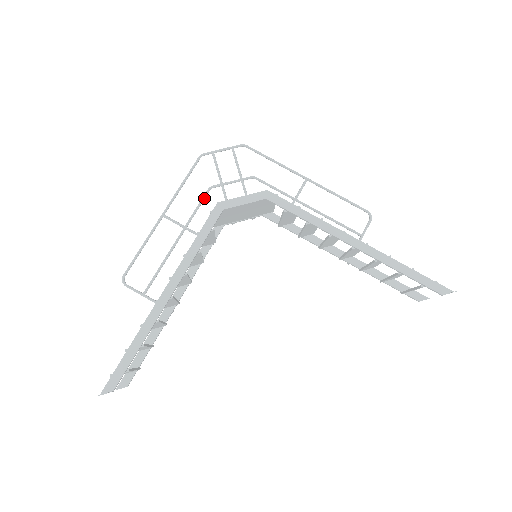
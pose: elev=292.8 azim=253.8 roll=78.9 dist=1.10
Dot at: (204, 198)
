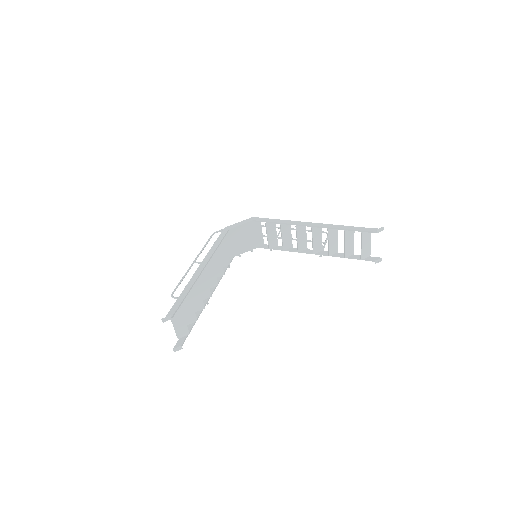
Dot at: occluded
